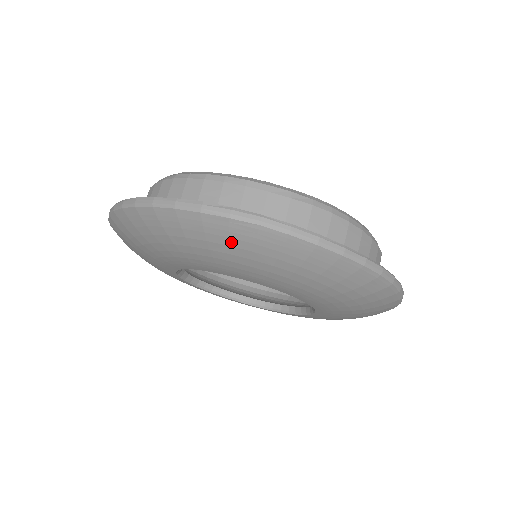
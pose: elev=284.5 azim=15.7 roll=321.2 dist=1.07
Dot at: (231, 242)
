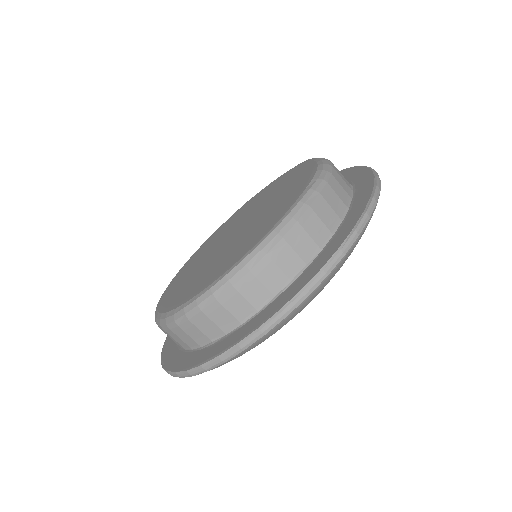
Dot at: occluded
